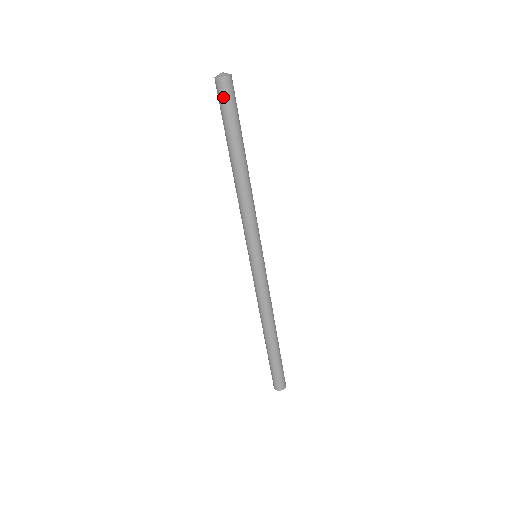
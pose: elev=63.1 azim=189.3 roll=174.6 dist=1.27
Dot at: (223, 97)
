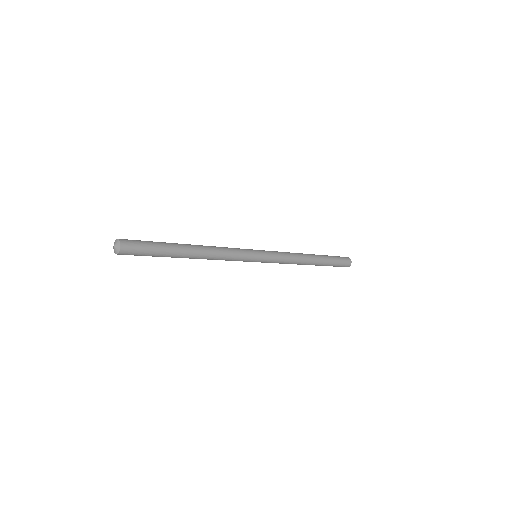
Dot at: occluded
